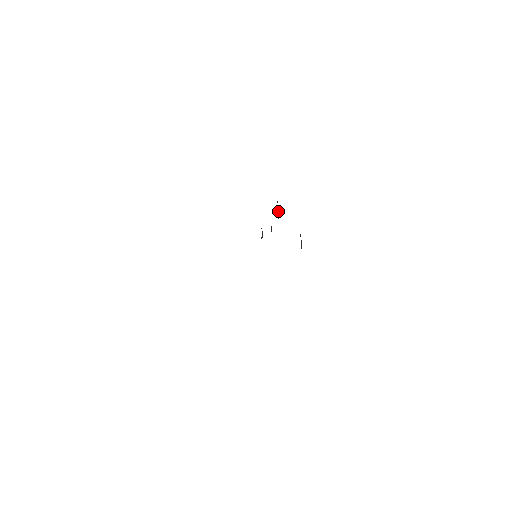
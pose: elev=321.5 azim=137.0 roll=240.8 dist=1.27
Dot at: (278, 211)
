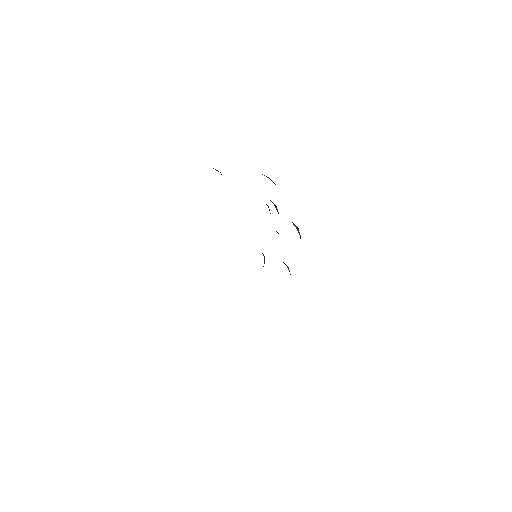
Dot at: occluded
